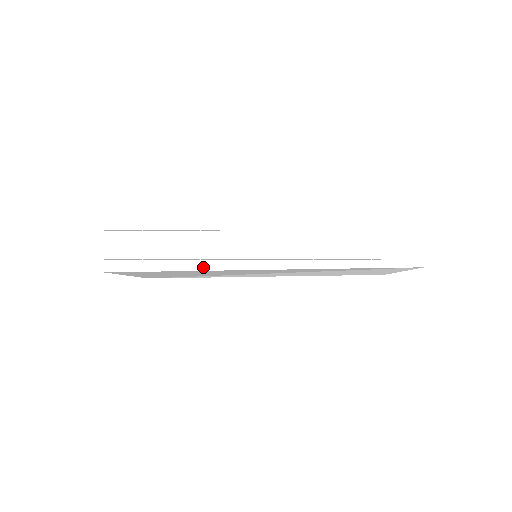
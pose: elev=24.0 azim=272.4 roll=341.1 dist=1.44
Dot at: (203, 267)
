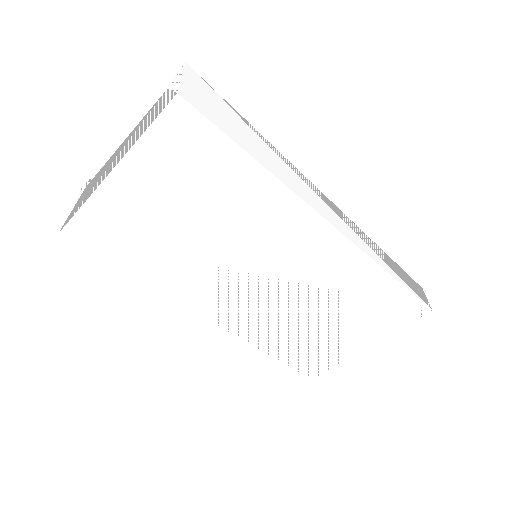
Dot at: (282, 180)
